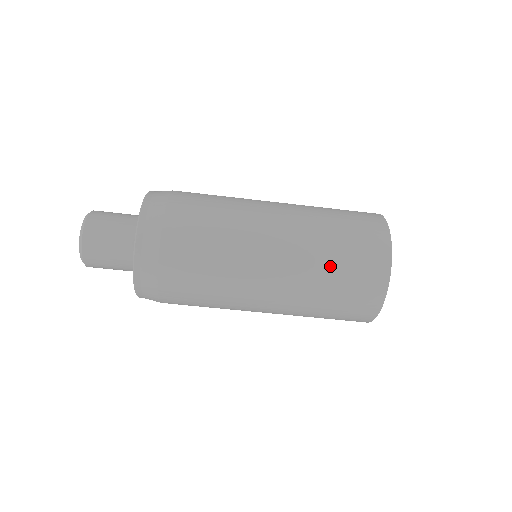
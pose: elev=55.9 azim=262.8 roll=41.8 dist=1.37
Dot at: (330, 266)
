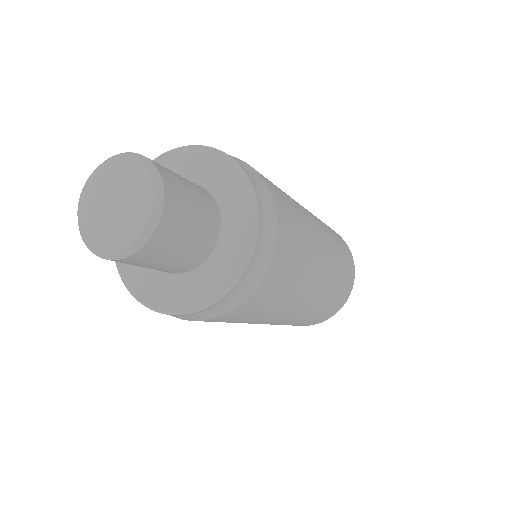
Dot at: occluded
